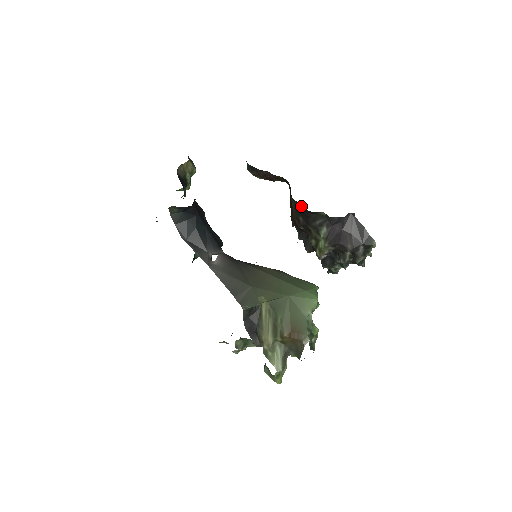
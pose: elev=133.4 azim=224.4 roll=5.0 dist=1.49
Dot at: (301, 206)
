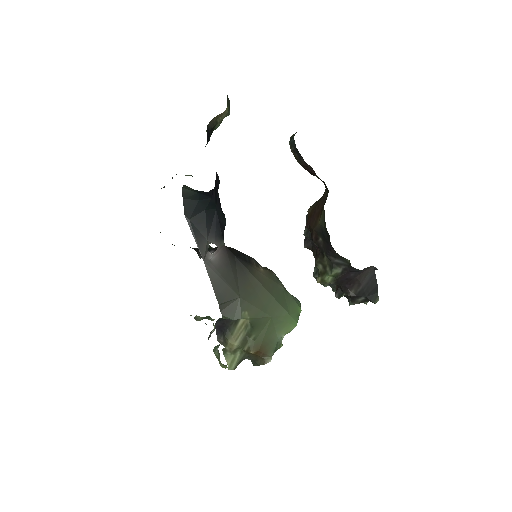
Dot at: occluded
